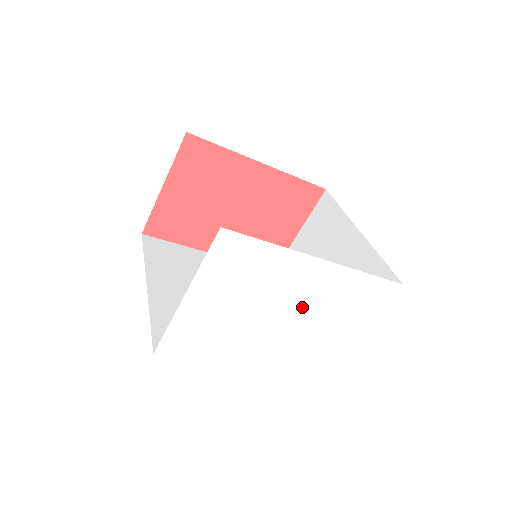
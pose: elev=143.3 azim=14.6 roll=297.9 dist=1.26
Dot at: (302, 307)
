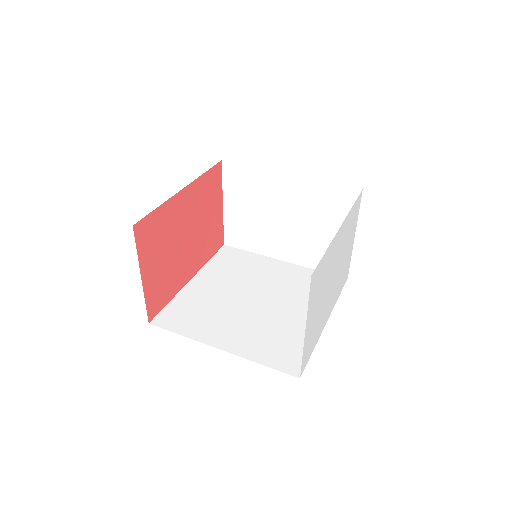
Dot at: (338, 260)
